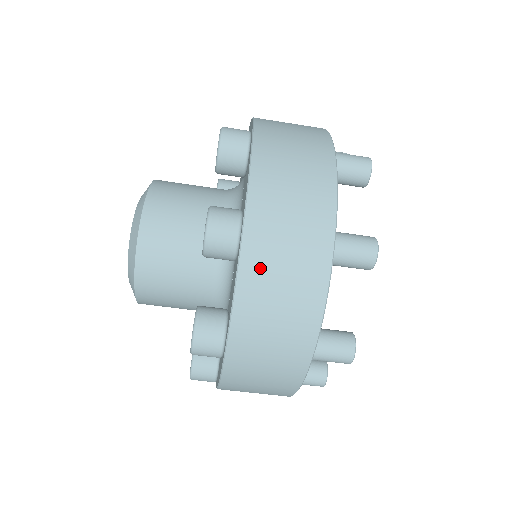
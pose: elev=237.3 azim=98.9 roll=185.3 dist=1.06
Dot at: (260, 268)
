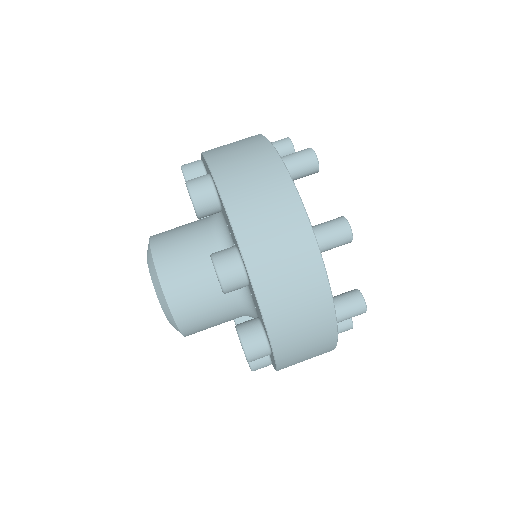
Dot at: (234, 184)
